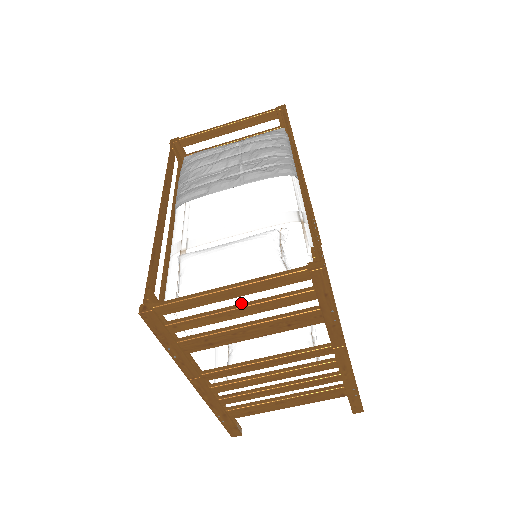
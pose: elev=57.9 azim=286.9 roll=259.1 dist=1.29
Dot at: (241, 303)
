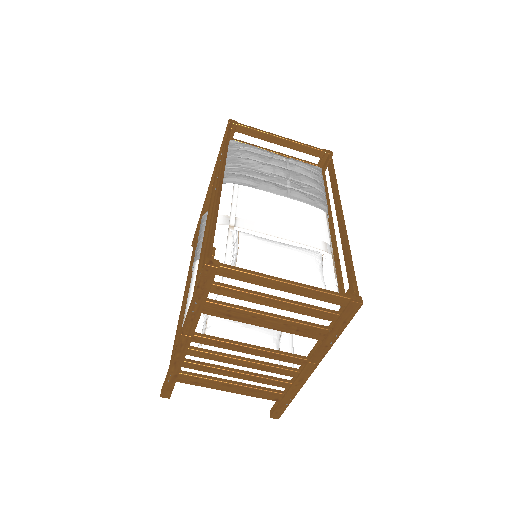
Dot at: (279, 297)
